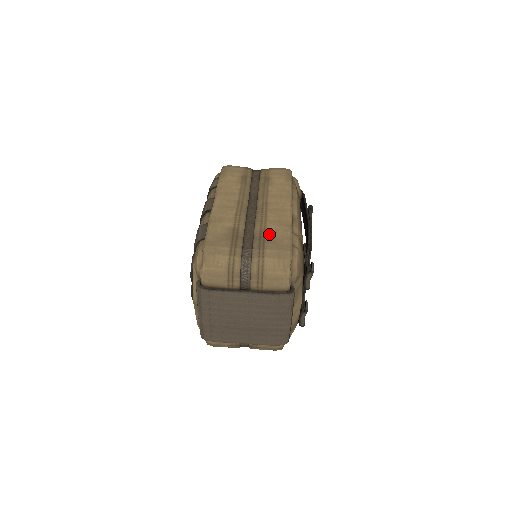
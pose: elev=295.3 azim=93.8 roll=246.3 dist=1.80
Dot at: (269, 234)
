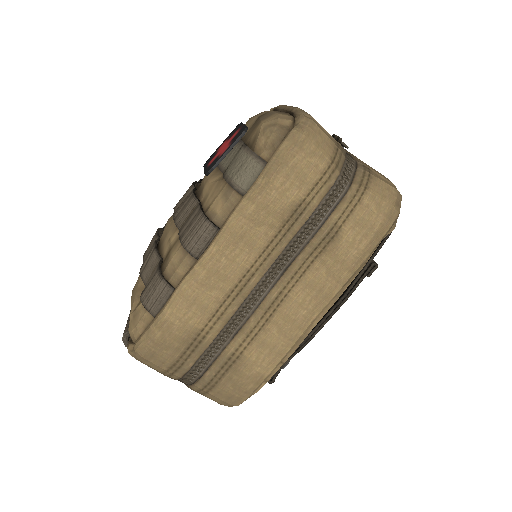
Dot at: (239, 366)
